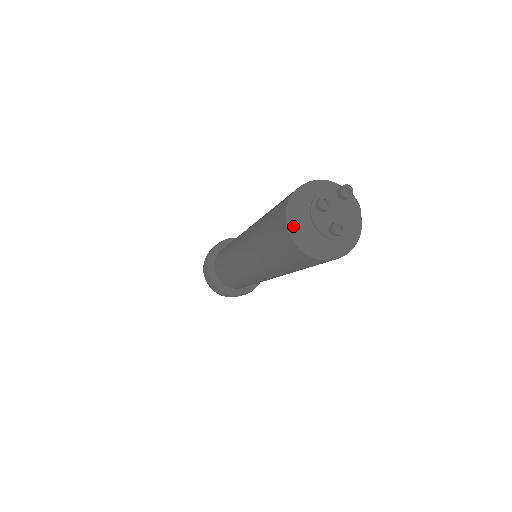
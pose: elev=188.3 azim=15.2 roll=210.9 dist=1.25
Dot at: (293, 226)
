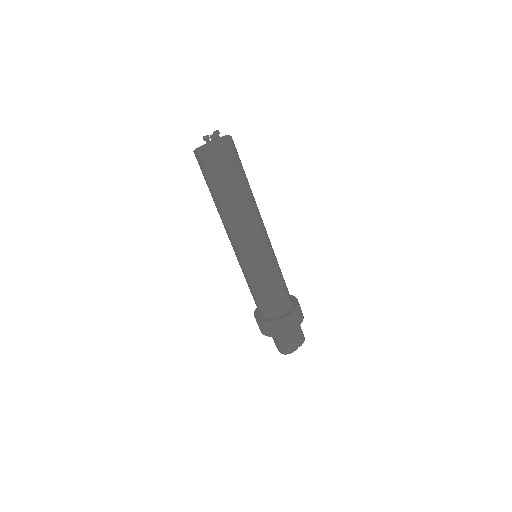
Dot at: occluded
